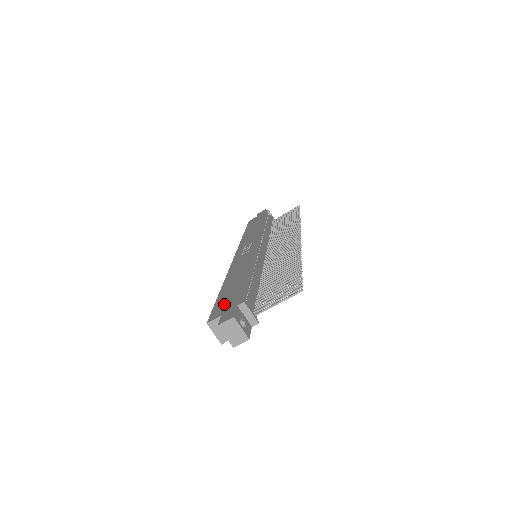
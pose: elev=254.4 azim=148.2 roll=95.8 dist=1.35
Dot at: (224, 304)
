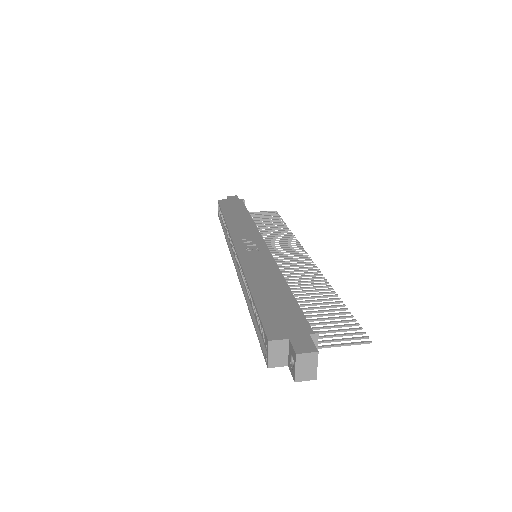
Dot at: (280, 321)
